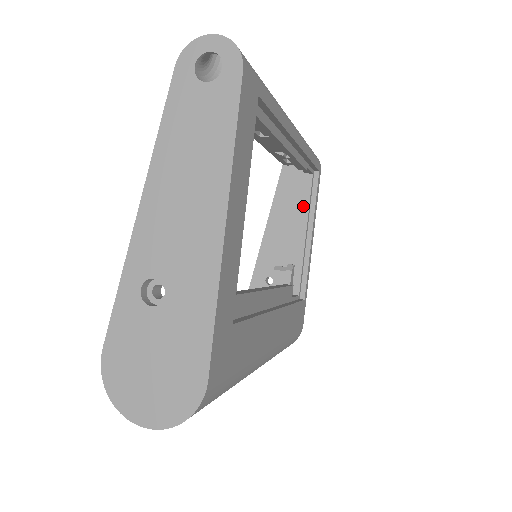
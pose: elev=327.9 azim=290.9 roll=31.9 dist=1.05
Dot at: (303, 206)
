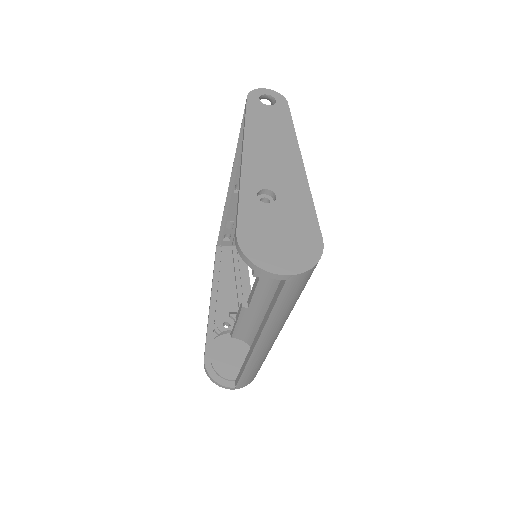
Dot at: (241, 269)
